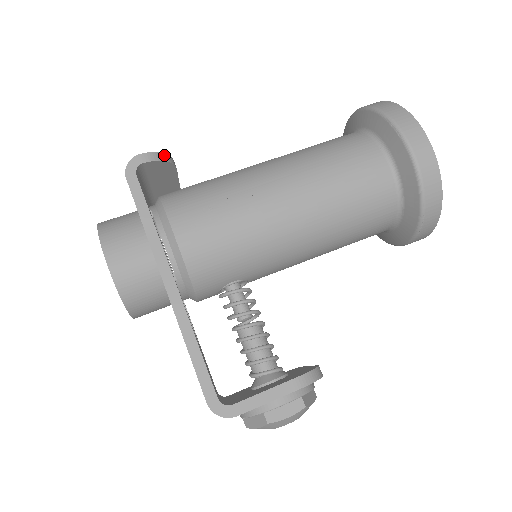
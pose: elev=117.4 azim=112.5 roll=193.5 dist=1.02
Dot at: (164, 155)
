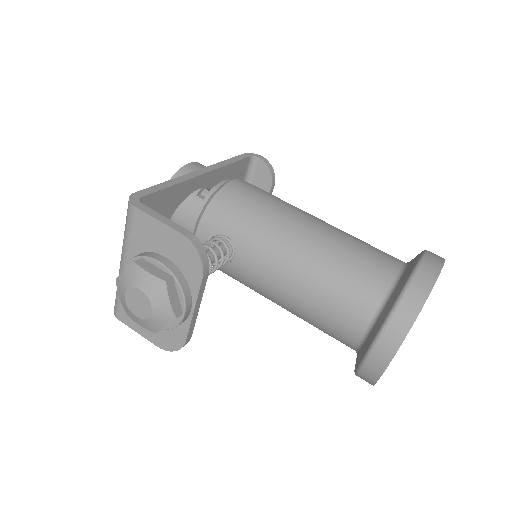
Dot at: (273, 171)
